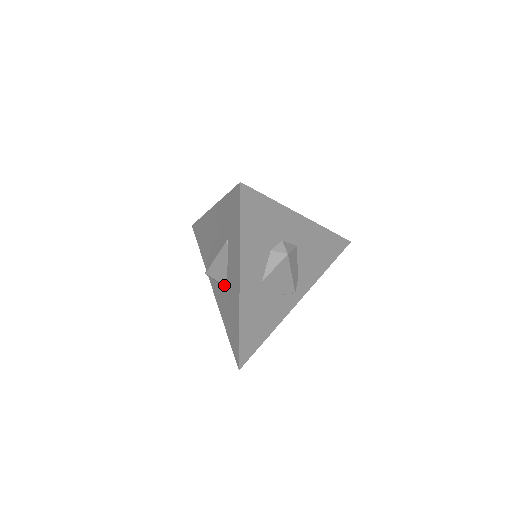
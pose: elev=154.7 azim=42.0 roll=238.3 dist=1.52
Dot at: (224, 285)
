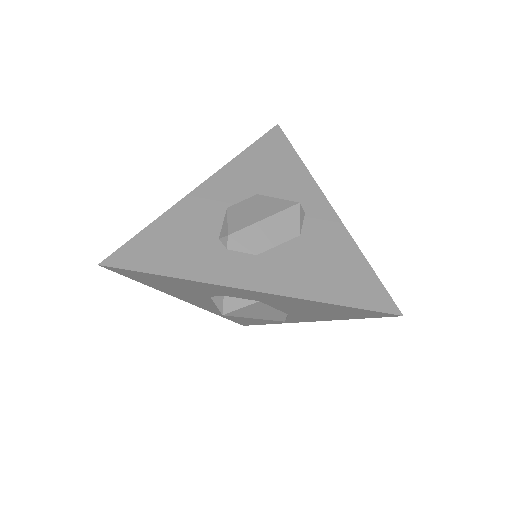
Dot at: occluded
